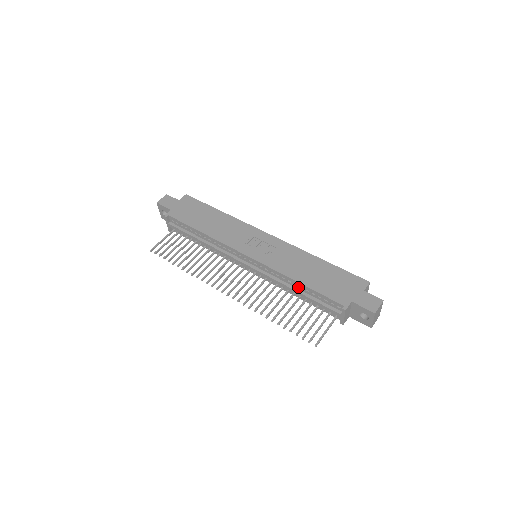
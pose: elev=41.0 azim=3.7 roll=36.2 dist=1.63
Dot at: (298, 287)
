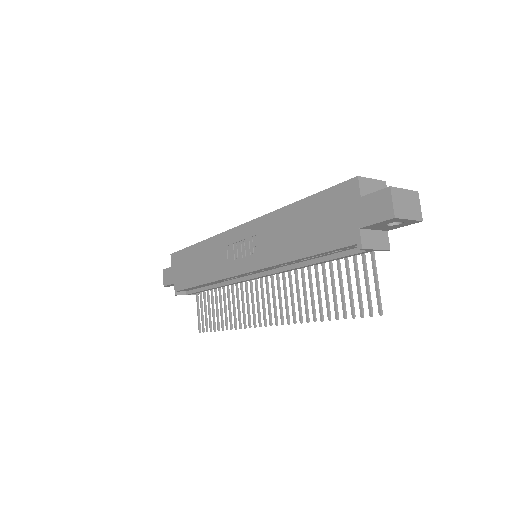
Dot at: (306, 260)
